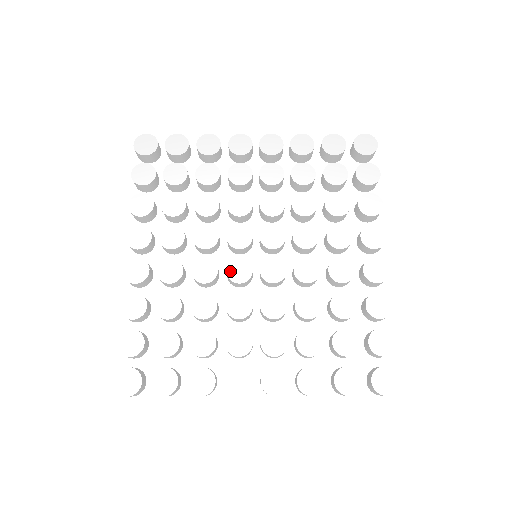
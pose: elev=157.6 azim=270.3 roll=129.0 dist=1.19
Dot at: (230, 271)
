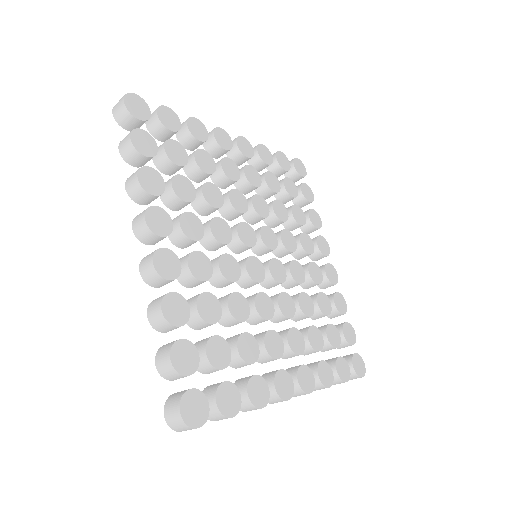
Dot at: (249, 269)
